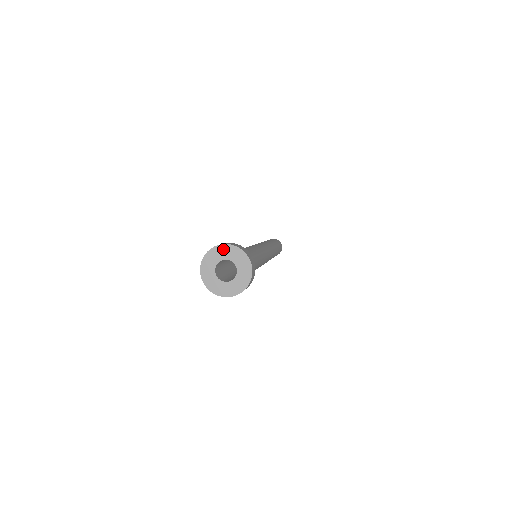
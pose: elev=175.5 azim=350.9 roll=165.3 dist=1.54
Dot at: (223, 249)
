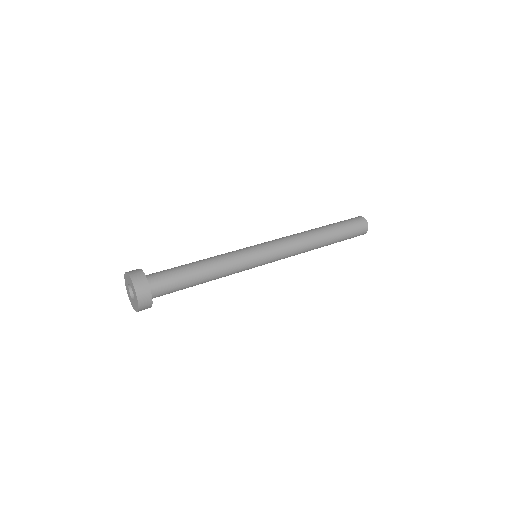
Dot at: (130, 279)
